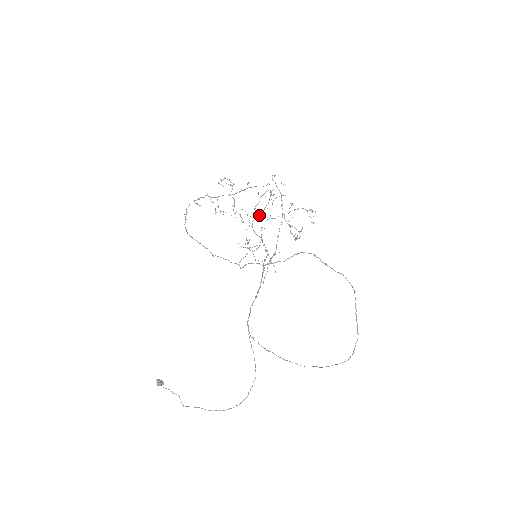
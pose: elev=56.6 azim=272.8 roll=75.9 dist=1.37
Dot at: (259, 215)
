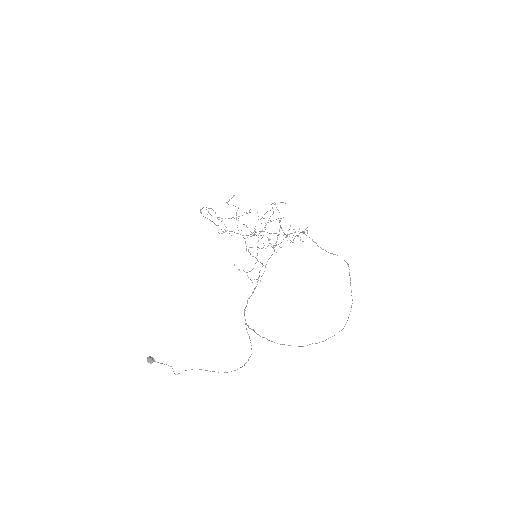
Dot at: (258, 235)
